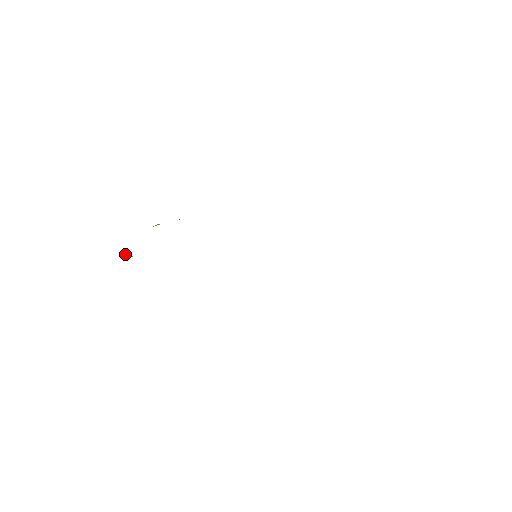
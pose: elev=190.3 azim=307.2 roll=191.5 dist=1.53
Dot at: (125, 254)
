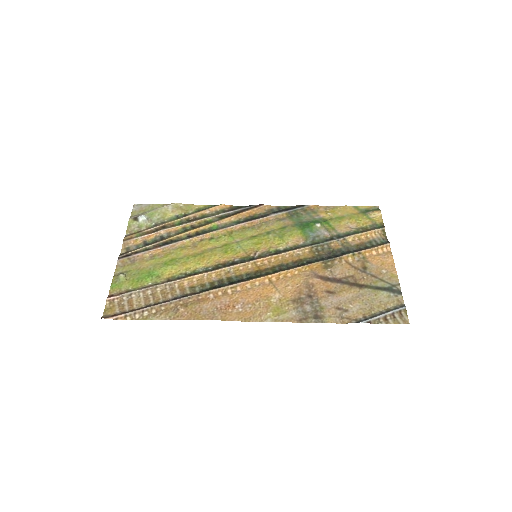
Dot at: (138, 218)
